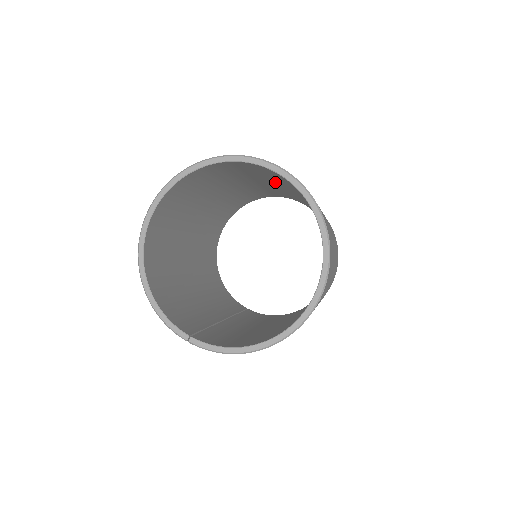
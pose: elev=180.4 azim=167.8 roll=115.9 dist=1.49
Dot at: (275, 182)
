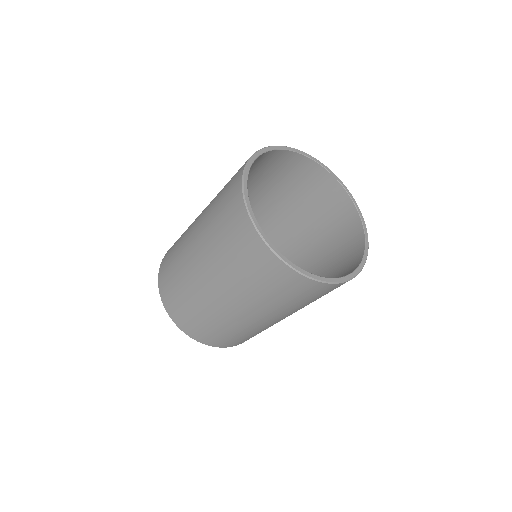
Dot at: occluded
